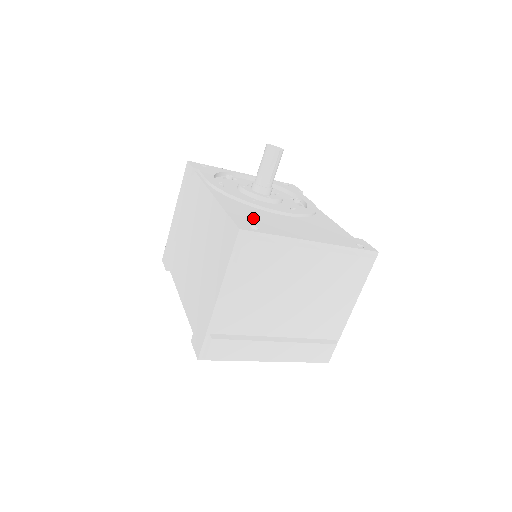
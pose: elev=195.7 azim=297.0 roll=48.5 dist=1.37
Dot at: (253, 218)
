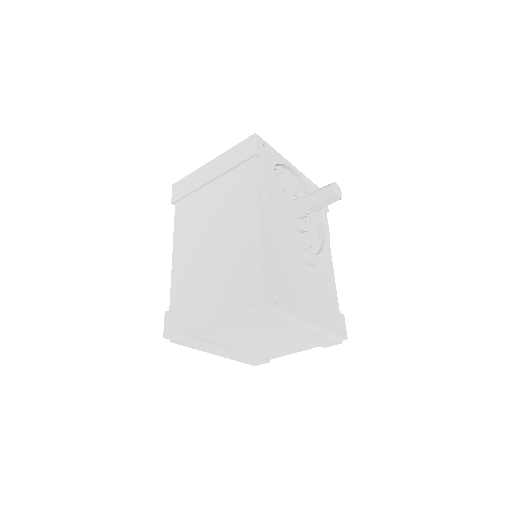
Dot at: (279, 270)
